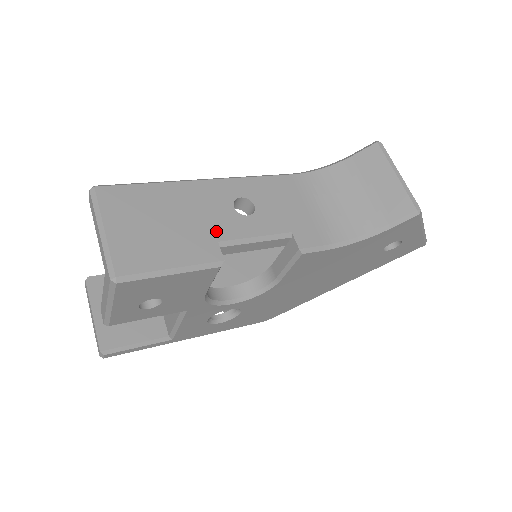
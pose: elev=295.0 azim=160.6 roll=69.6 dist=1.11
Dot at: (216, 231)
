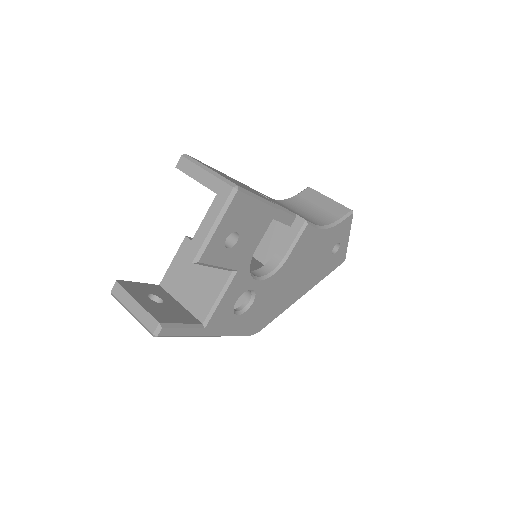
Dot at: occluded
